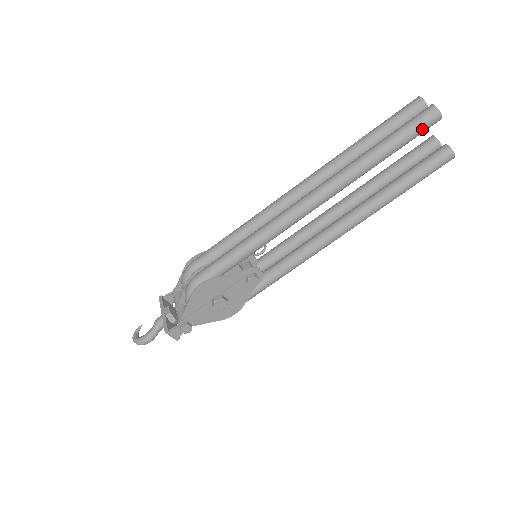
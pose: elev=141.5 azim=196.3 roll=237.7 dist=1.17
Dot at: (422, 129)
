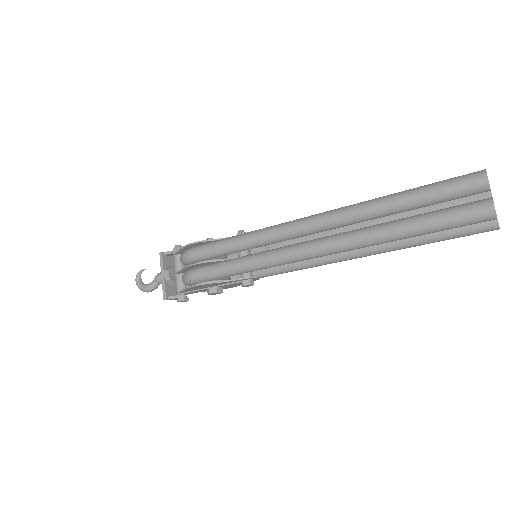
Dot at: occluded
